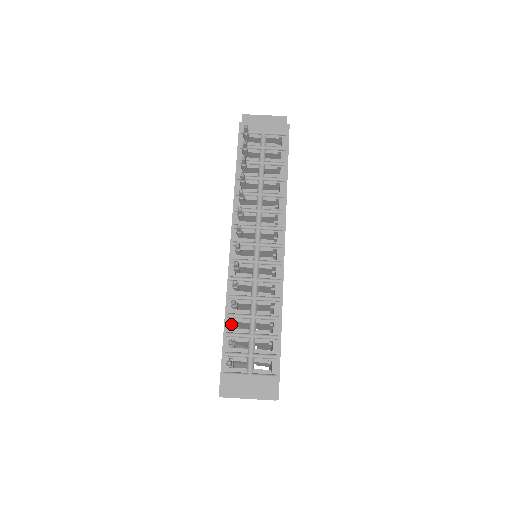
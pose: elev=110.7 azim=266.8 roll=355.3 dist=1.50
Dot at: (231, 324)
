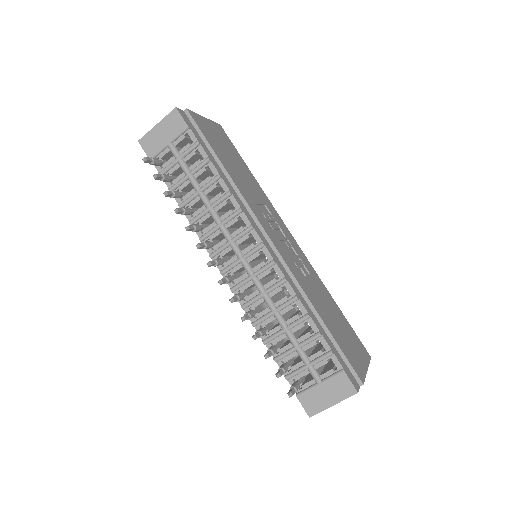
Dot at: occluded
